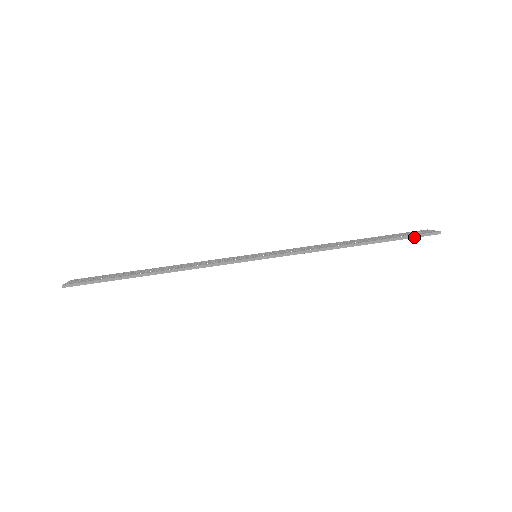
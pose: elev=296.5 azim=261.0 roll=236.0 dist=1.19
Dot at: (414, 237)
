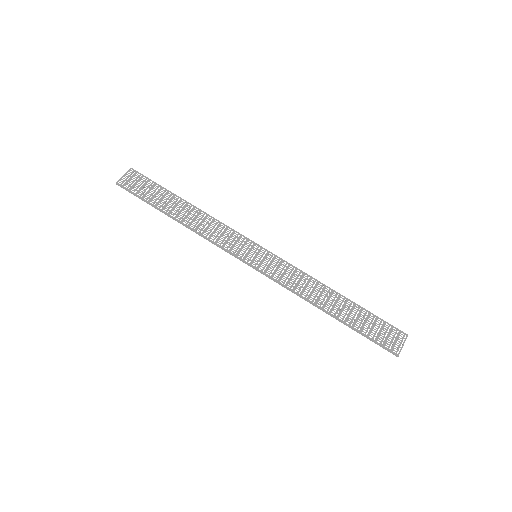
Dot at: (374, 342)
